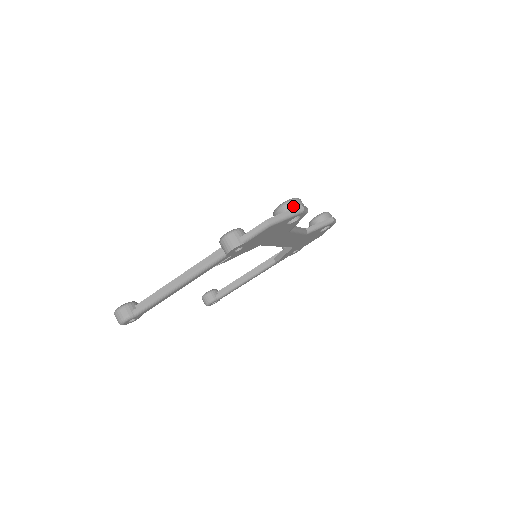
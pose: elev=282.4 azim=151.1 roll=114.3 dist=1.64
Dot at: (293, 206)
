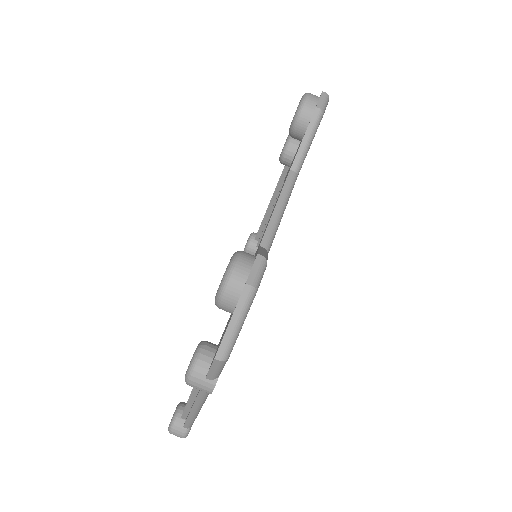
Dot at: (234, 297)
